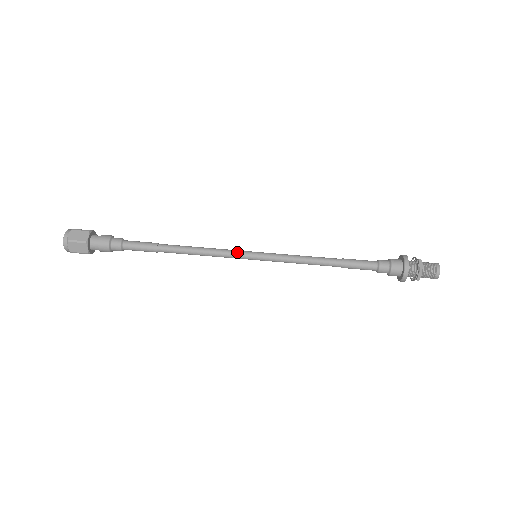
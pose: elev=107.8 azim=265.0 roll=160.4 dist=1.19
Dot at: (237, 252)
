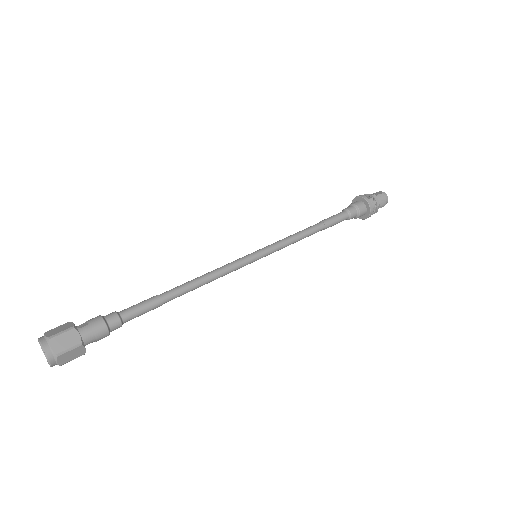
Dot at: (241, 262)
